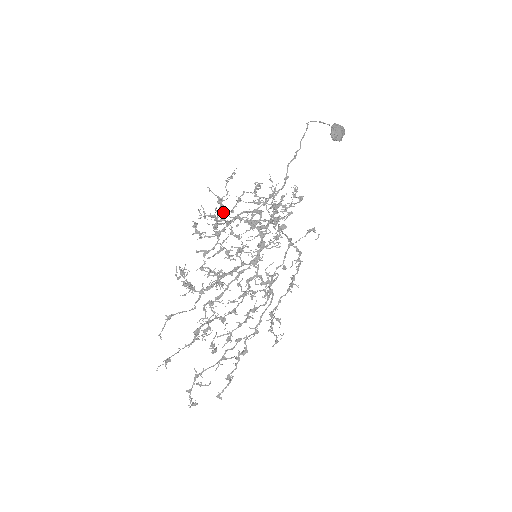
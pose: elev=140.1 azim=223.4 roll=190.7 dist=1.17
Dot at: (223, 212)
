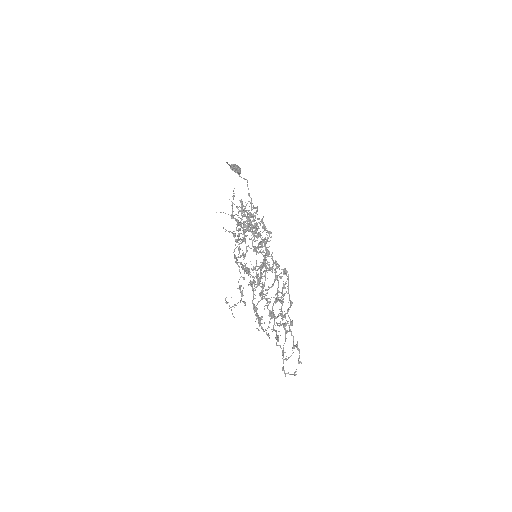
Dot at: (239, 223)
